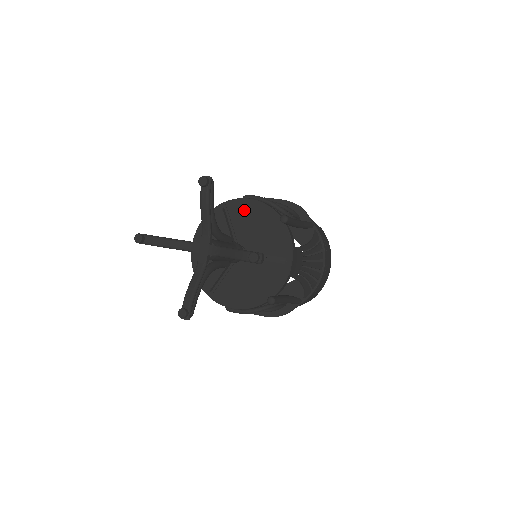
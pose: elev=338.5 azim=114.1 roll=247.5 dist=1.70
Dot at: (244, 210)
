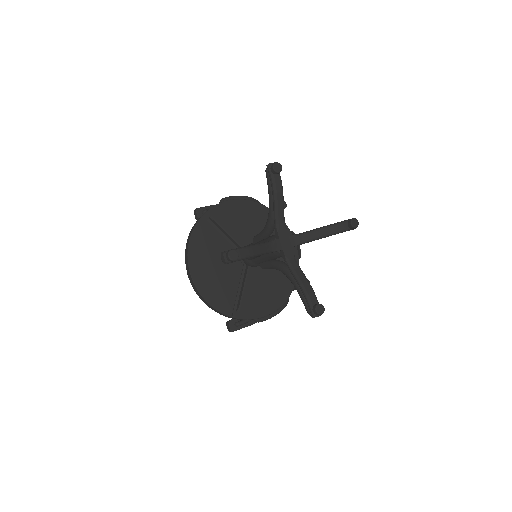
Dot at: (231, 213)
